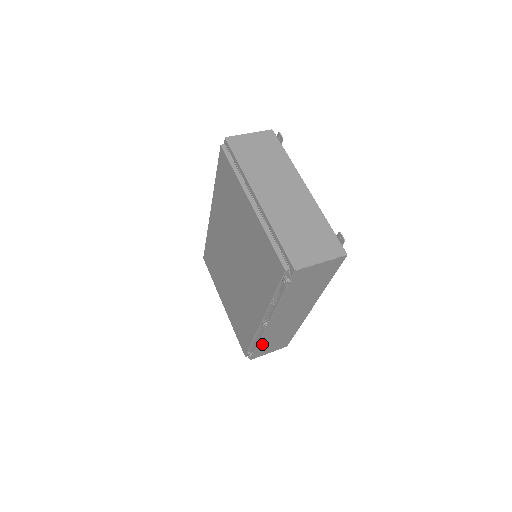
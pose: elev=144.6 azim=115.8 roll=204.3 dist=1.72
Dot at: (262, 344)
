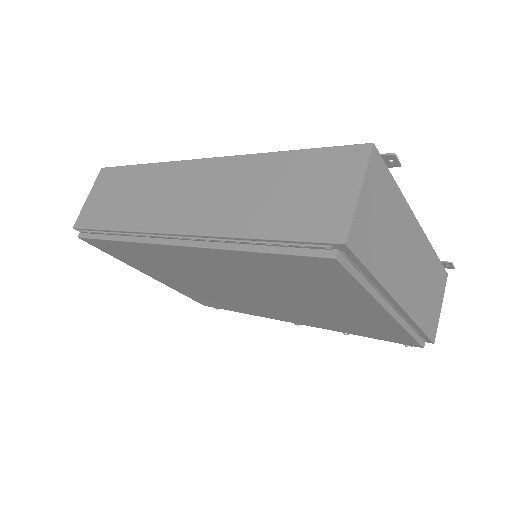
Dot at: occluded
